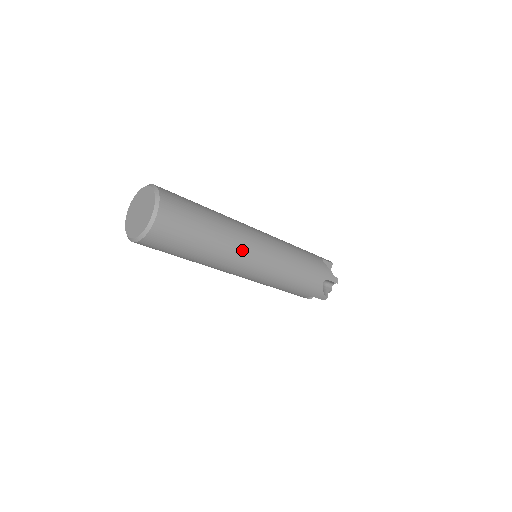
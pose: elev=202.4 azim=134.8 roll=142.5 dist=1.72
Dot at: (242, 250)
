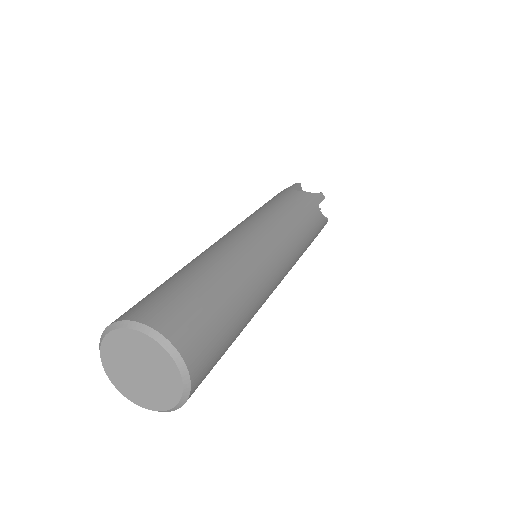
Dot at: (263, 270)
